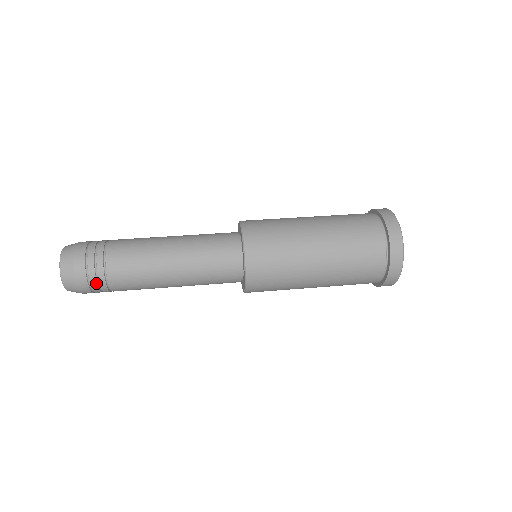
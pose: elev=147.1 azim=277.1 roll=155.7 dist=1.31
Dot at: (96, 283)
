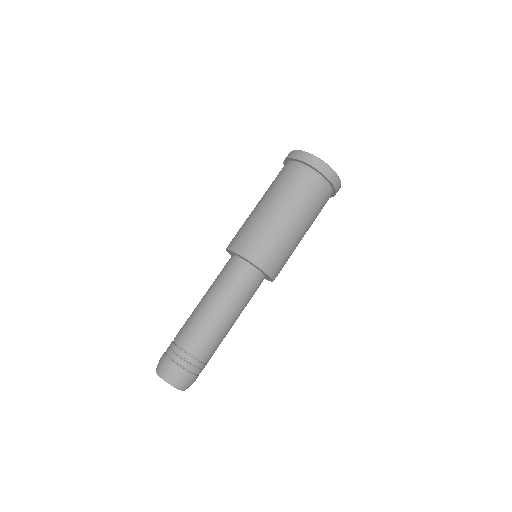
Dot at: occluded
